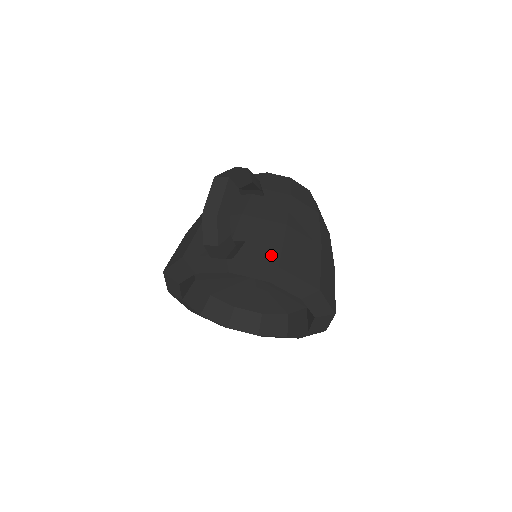
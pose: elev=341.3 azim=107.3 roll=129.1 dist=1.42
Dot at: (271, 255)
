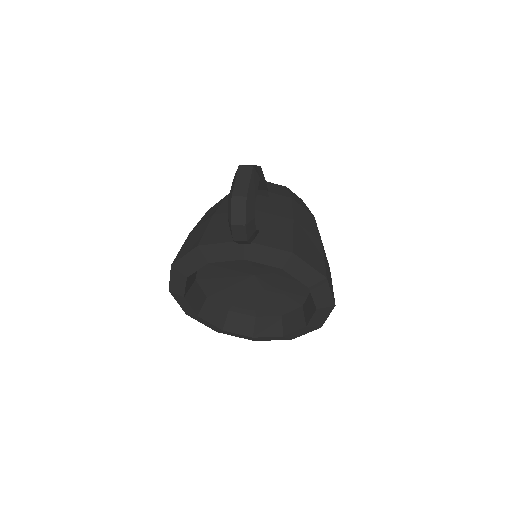
Dot at: (284, 243)
